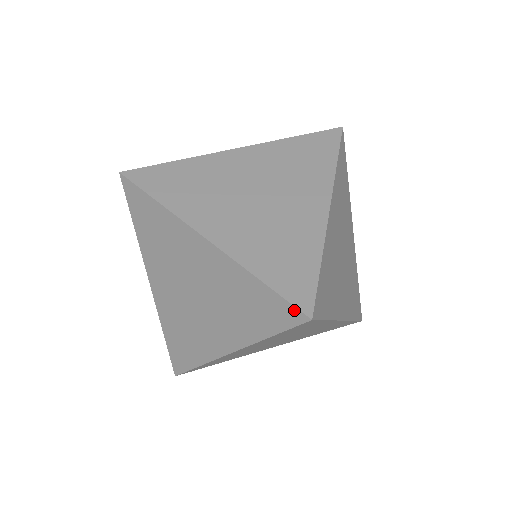
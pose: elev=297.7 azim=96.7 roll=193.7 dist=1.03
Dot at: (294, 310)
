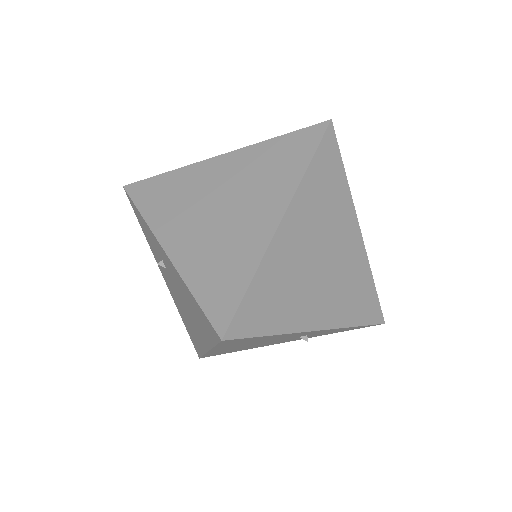
Dot at: (315, 127)
